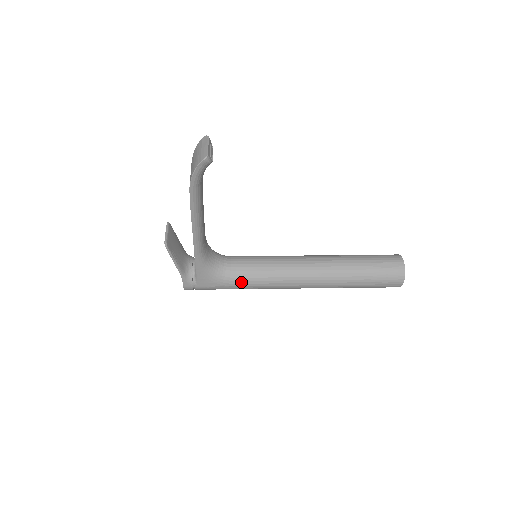
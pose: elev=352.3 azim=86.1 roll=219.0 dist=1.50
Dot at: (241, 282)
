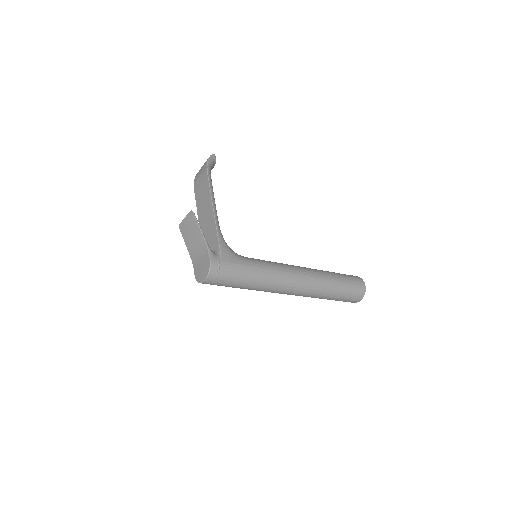
Dot at: (256, 263)
